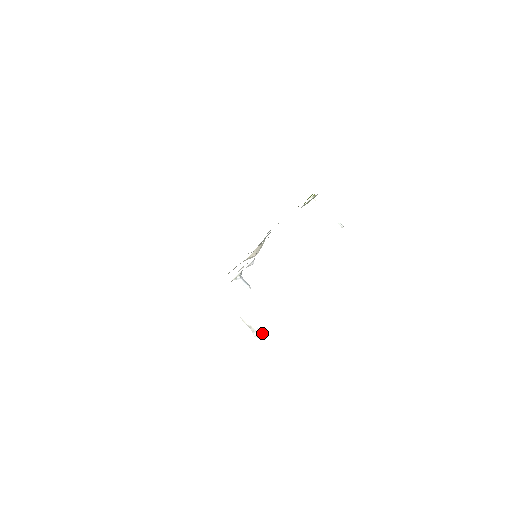
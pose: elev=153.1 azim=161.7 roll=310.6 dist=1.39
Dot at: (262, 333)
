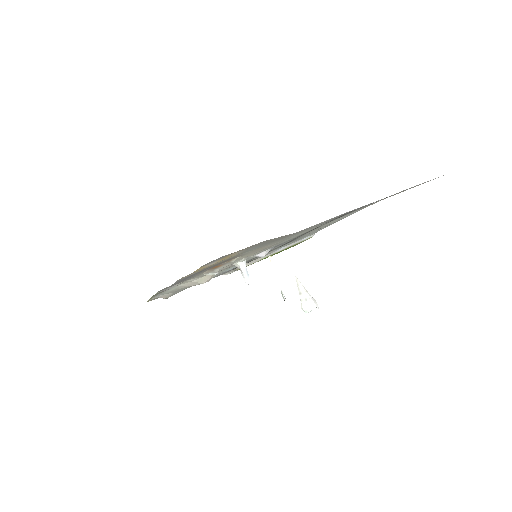
Dot at: (317, 305)
